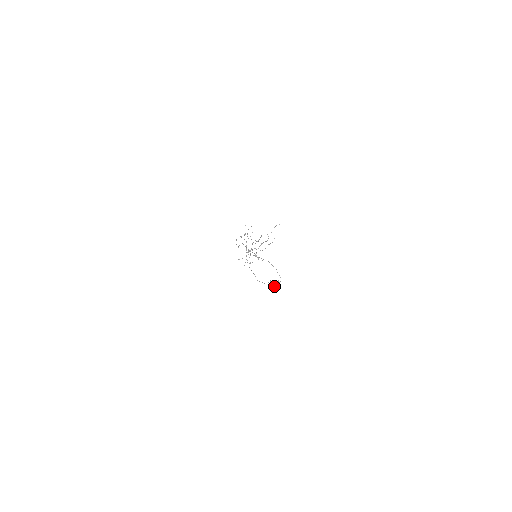
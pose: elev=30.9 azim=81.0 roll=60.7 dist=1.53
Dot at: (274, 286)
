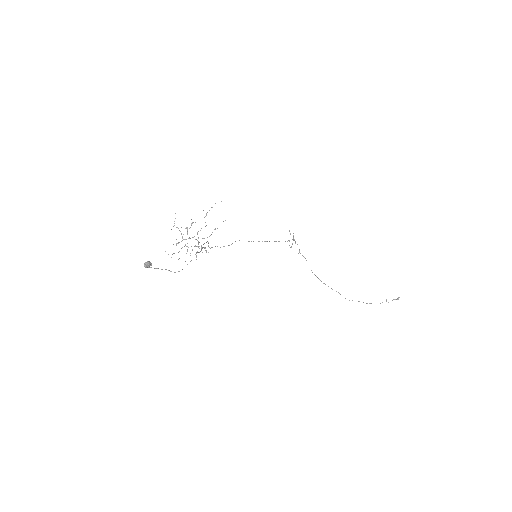
Dot at: (145, 265)
